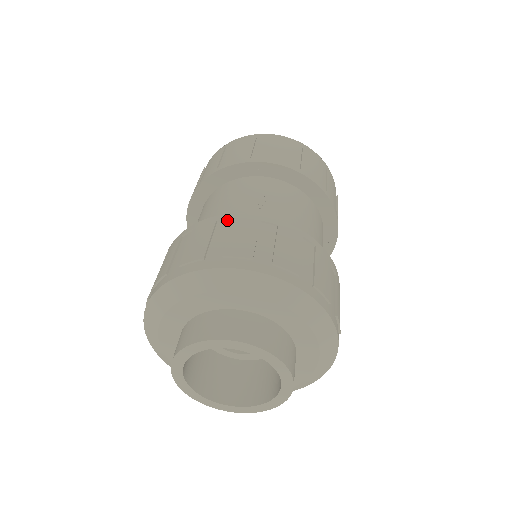
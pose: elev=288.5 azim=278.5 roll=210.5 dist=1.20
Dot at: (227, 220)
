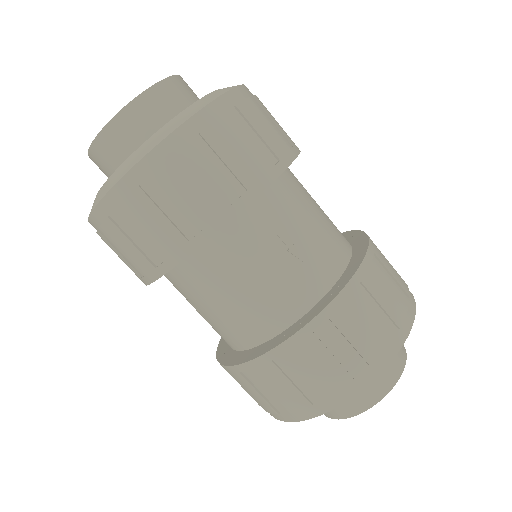
Dot at: (322, 323)
